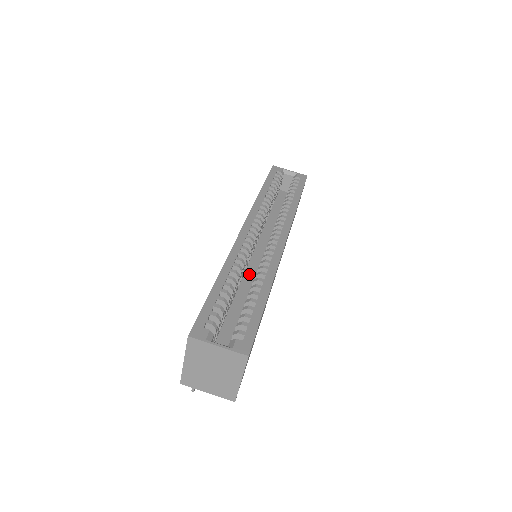
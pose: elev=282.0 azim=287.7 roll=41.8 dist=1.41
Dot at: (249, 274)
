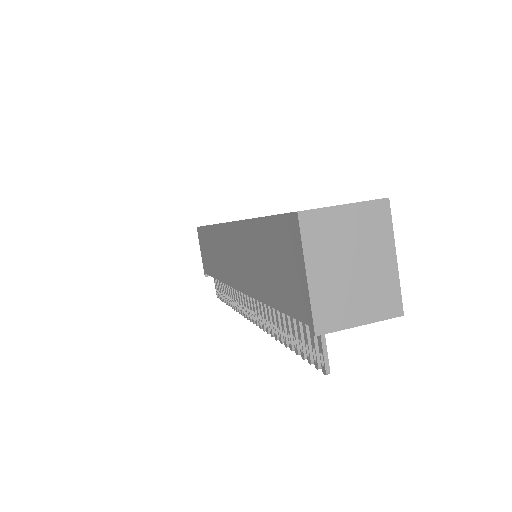
Dot at: occluded
